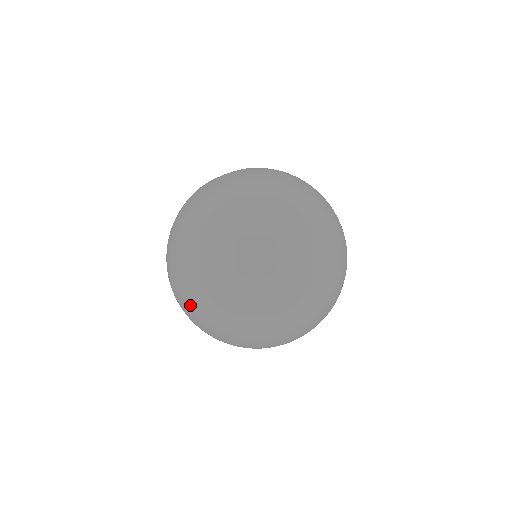
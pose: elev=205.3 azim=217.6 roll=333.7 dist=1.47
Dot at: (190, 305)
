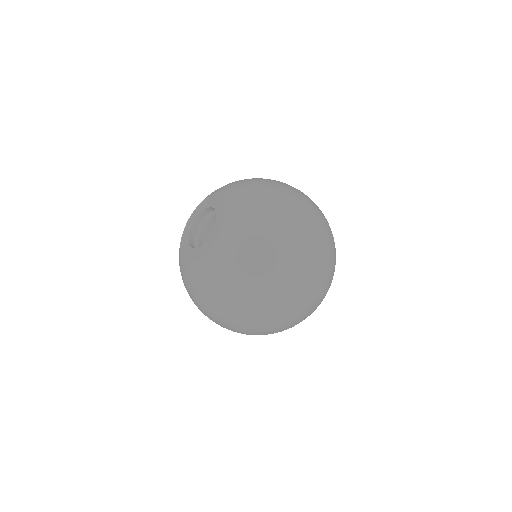
Dot at: occluded
